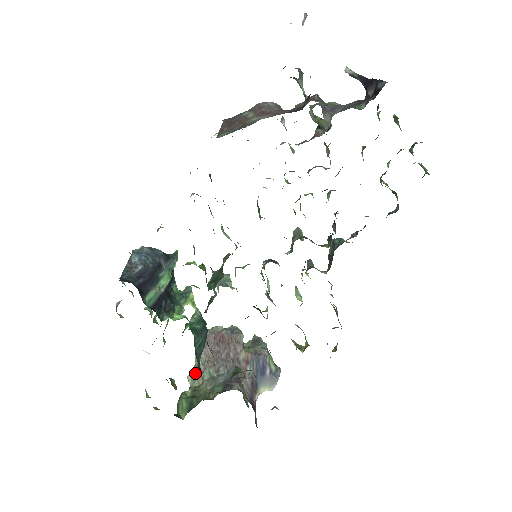
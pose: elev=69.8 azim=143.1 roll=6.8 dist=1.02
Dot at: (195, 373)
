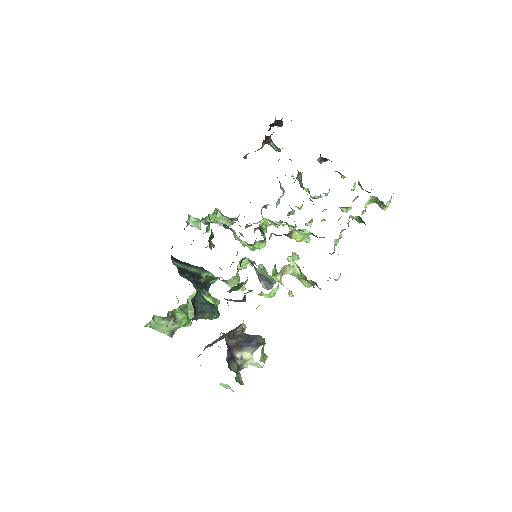
Dot at: occluded
